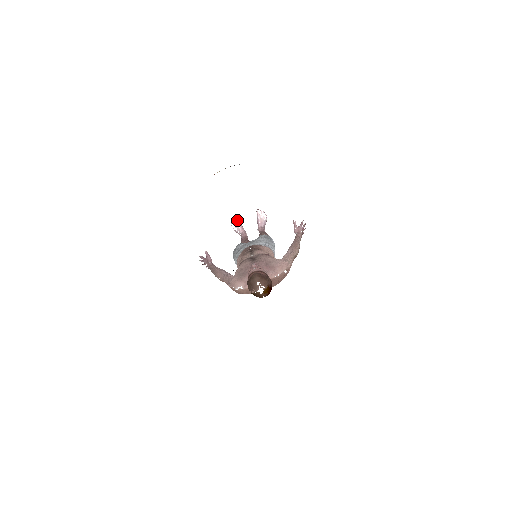
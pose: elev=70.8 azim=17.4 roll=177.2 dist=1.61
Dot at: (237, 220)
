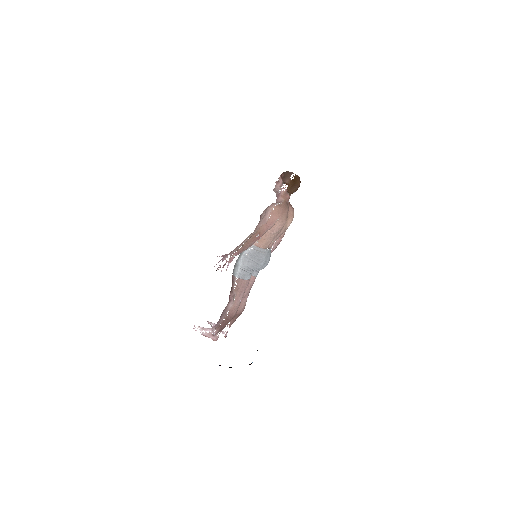
Dot at: (198, 326)
